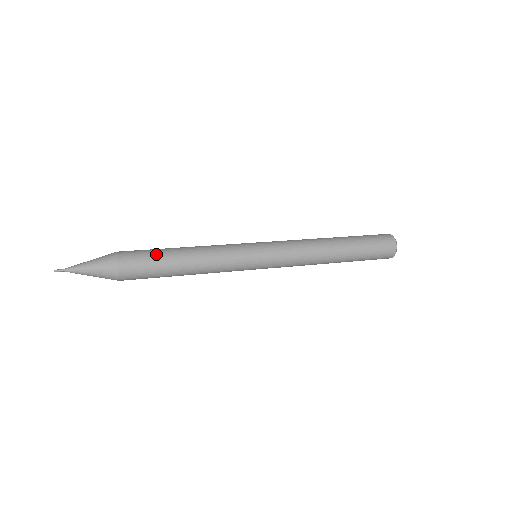
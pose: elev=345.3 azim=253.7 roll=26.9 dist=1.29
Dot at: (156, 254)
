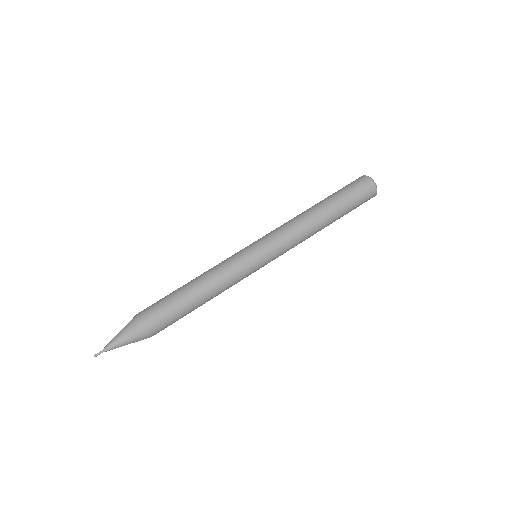
Dot at: (180, 316)
